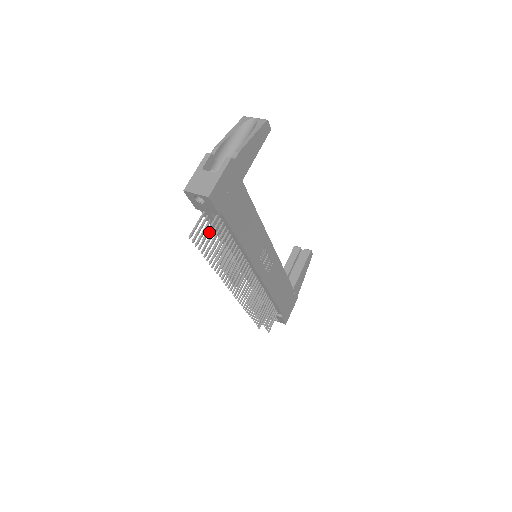
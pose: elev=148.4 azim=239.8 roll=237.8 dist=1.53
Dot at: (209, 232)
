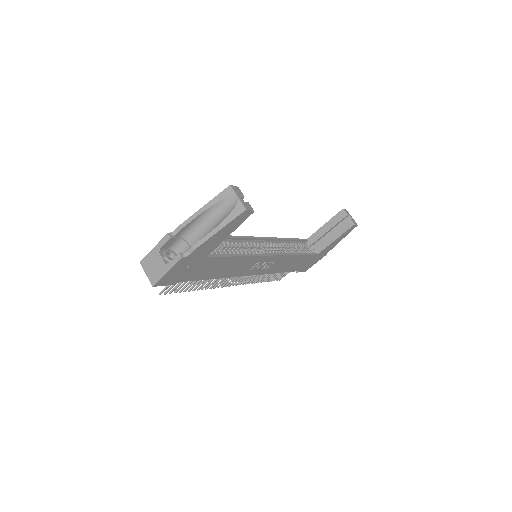
Dot at: occluded
